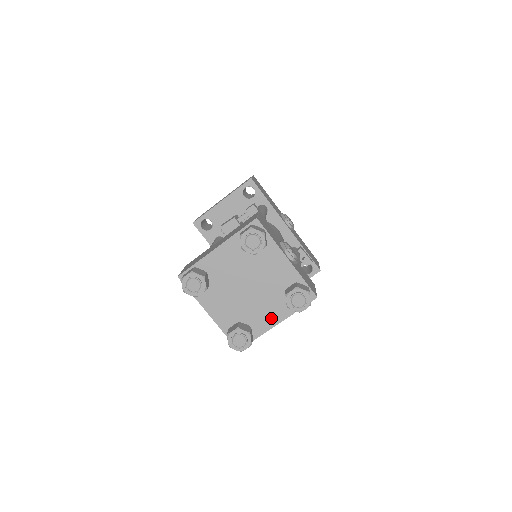
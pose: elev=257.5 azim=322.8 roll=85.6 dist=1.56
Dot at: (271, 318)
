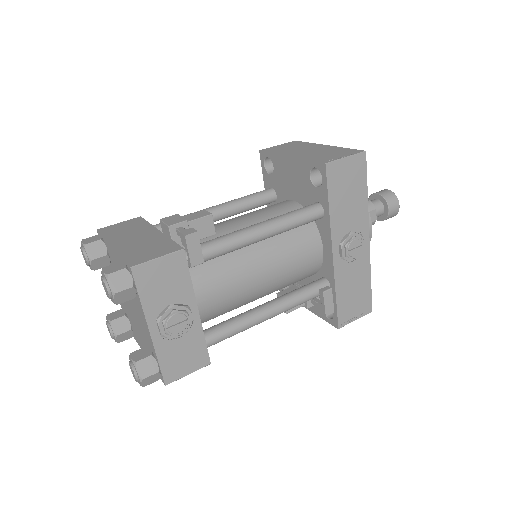
Dot at: (142, 345)
